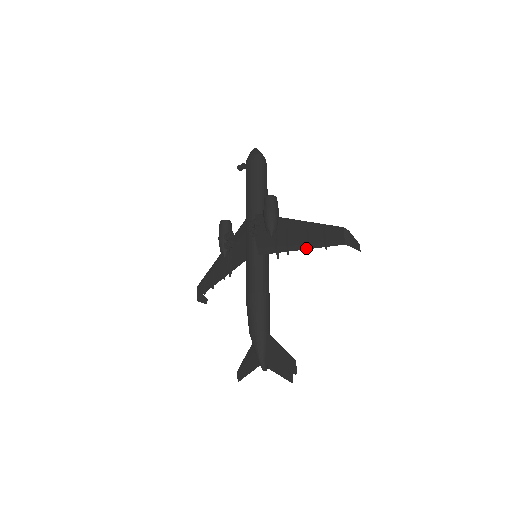
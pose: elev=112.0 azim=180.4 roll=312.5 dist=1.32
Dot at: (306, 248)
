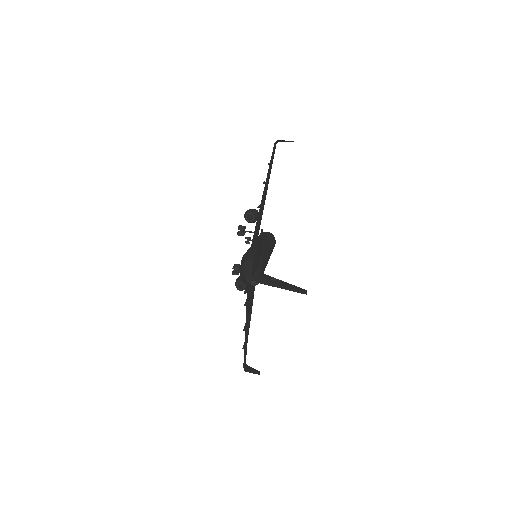
Dot at: (264, 187)
